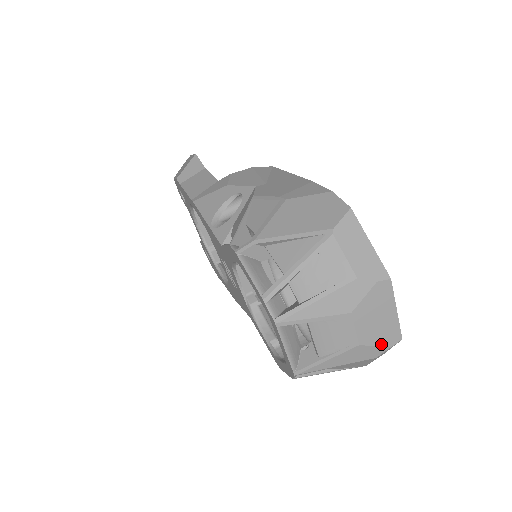
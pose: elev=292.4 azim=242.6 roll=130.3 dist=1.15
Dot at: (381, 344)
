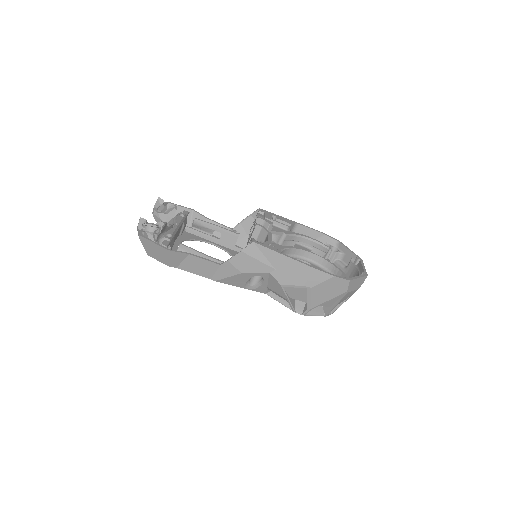
Dot at: occluded
